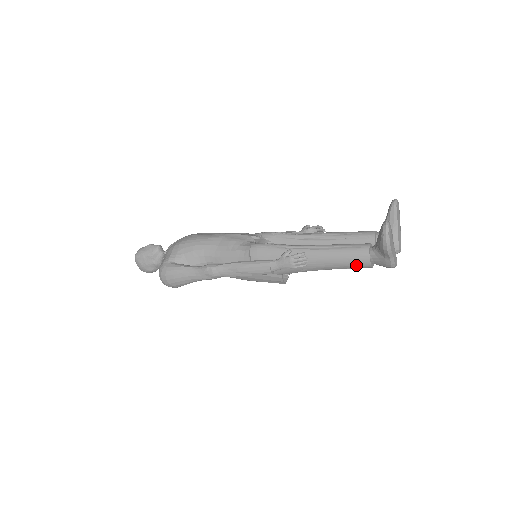
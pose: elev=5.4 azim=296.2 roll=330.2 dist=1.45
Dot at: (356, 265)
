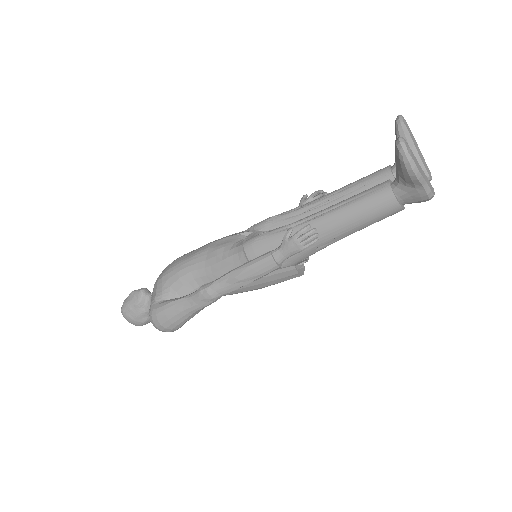
Dot at: (381, 214)
